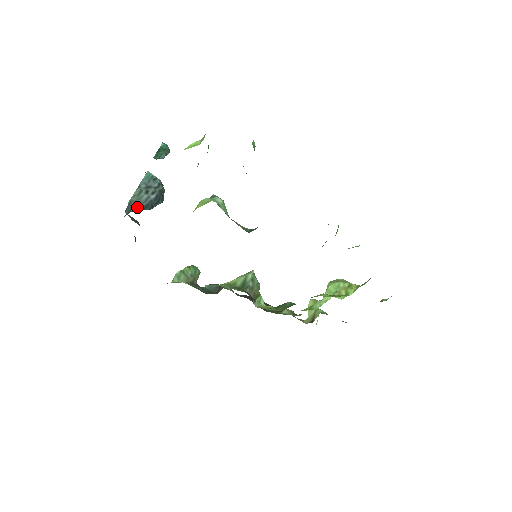
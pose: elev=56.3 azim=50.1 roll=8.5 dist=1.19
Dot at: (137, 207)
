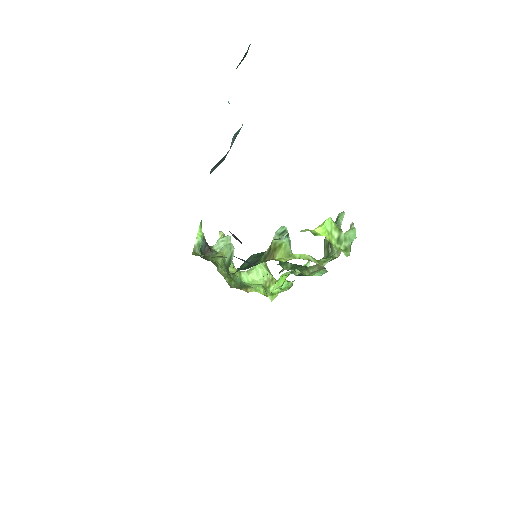
Dot at: (215, 168)
